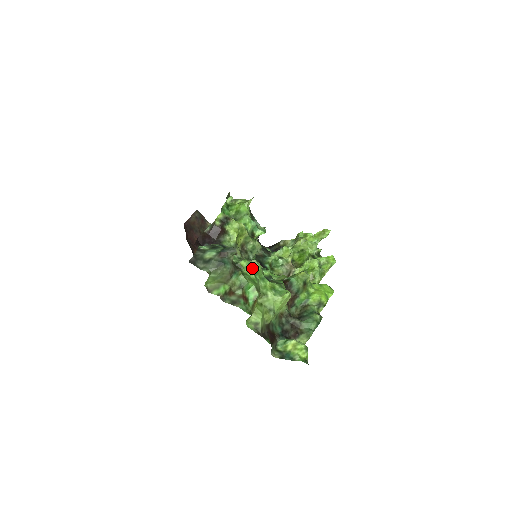
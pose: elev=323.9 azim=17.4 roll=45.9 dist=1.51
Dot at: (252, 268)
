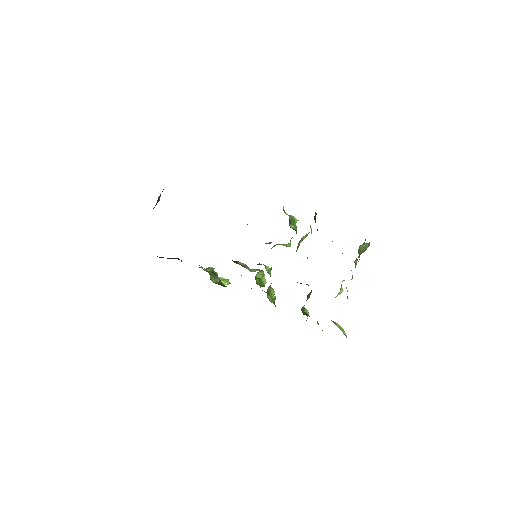
Dot at: occluded
